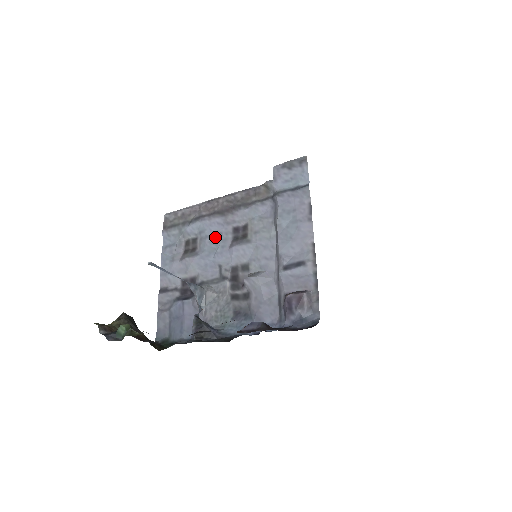
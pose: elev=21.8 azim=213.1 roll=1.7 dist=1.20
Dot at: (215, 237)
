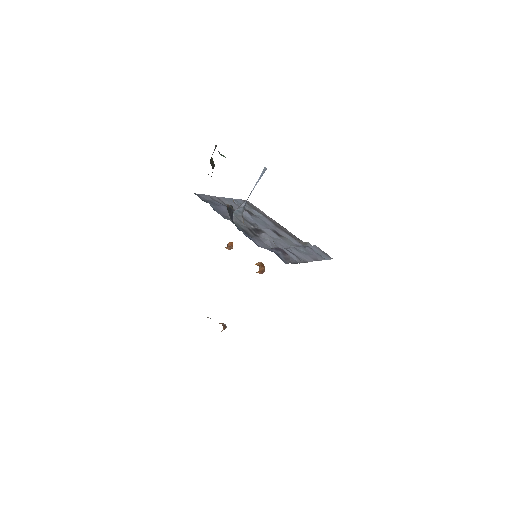
Dot at: (264, 222)
